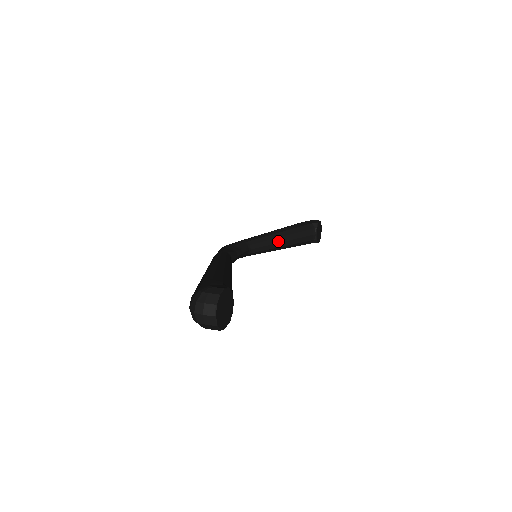
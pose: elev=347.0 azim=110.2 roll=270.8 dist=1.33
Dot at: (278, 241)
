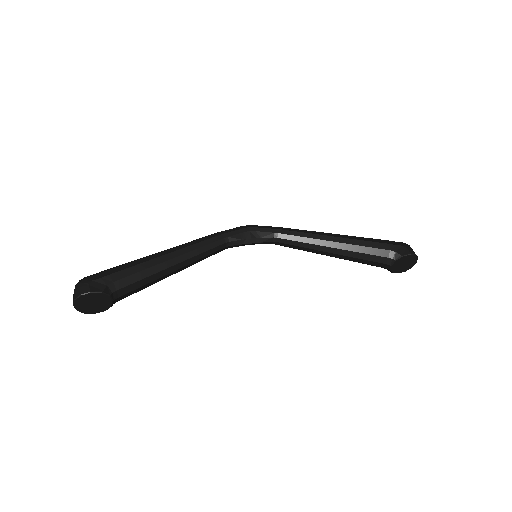
Dot at: (322, 249)
